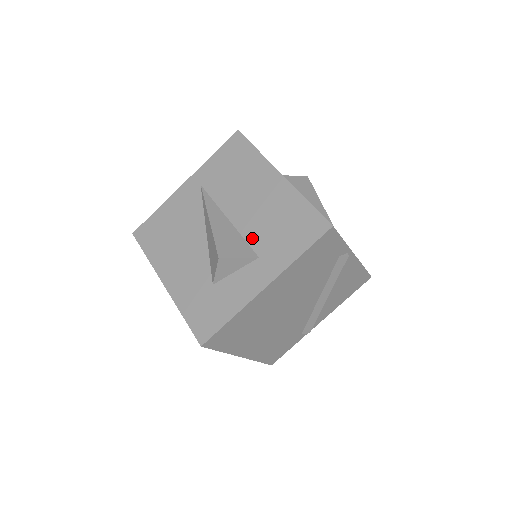
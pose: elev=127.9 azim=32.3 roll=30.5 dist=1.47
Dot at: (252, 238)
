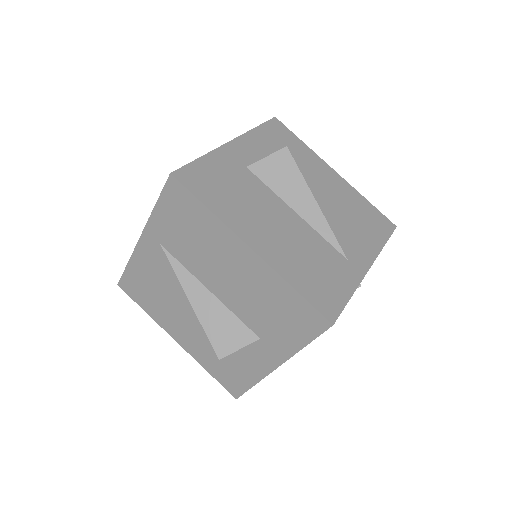
Dot at: (245, 318)
